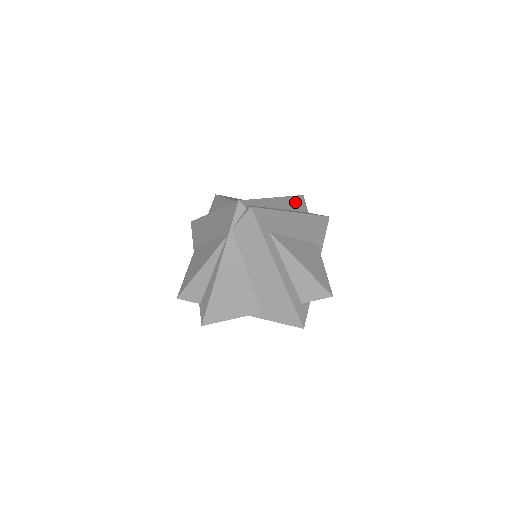
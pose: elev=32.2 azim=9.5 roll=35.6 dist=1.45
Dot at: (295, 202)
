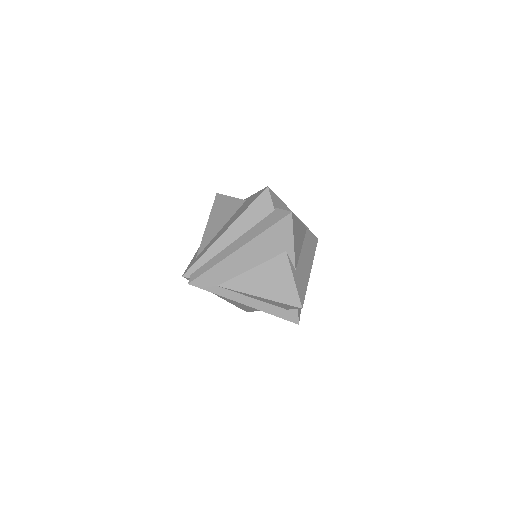
Dot at: (254, 212)
